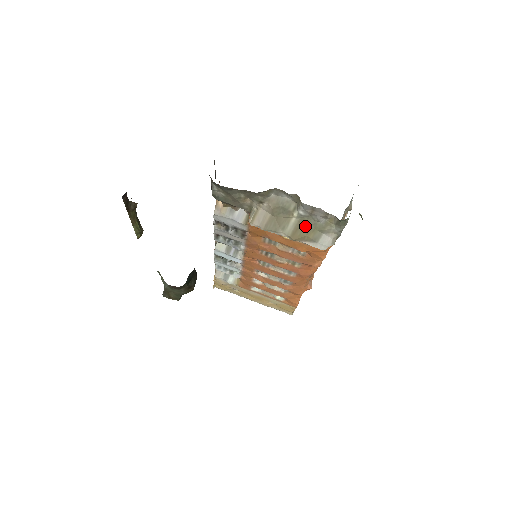
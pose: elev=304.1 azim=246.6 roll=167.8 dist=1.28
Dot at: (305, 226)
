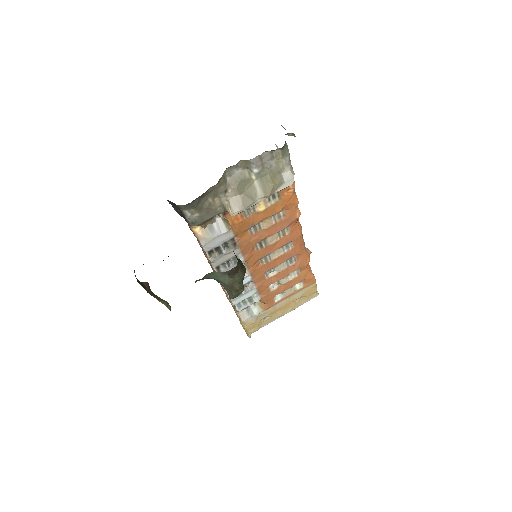
Dot at: (267, 179)
